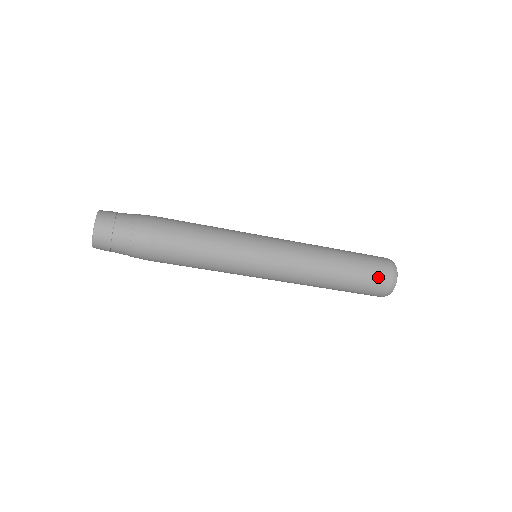
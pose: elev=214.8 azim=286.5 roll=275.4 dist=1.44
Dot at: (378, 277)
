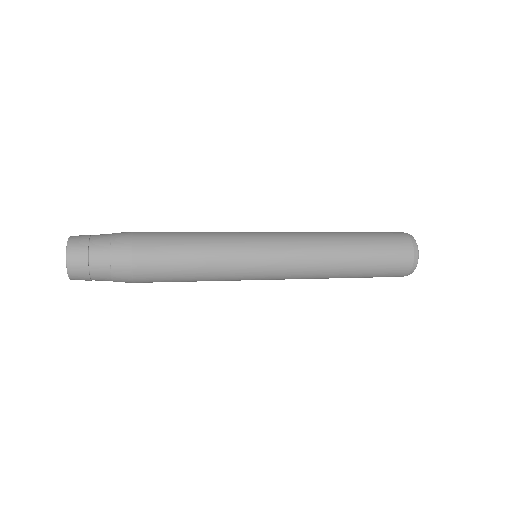
Dot at: (397, 252)
